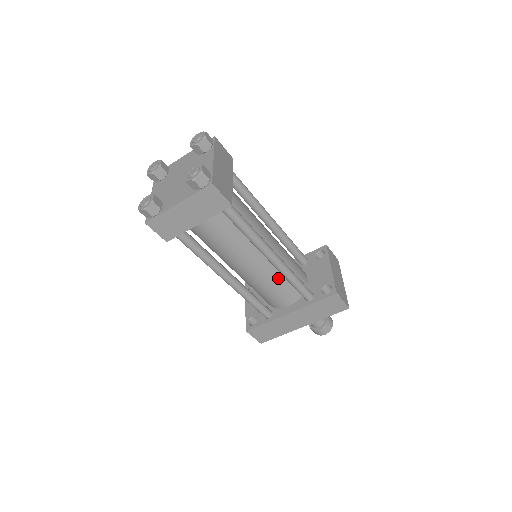
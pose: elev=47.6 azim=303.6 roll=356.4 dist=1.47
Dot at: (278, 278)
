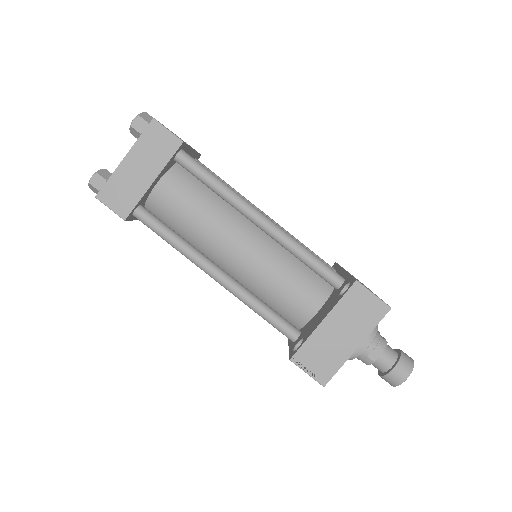
Dot at: occluded
